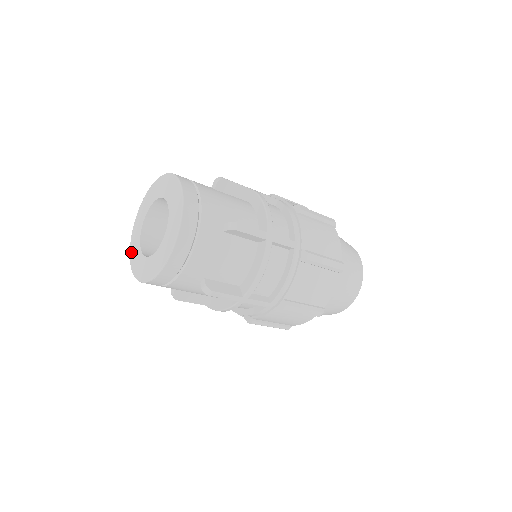
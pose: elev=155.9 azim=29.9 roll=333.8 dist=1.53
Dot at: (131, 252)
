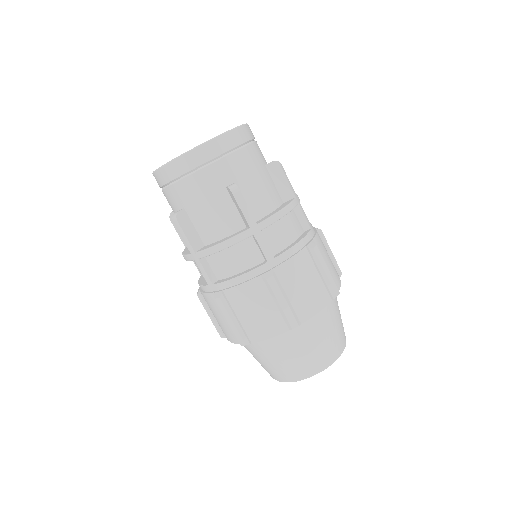
Dot at: occluded
